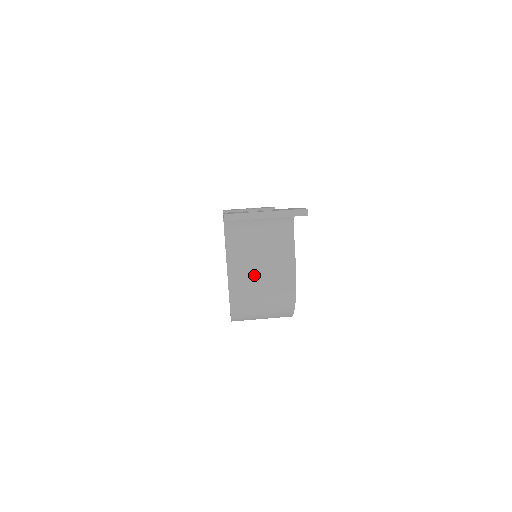
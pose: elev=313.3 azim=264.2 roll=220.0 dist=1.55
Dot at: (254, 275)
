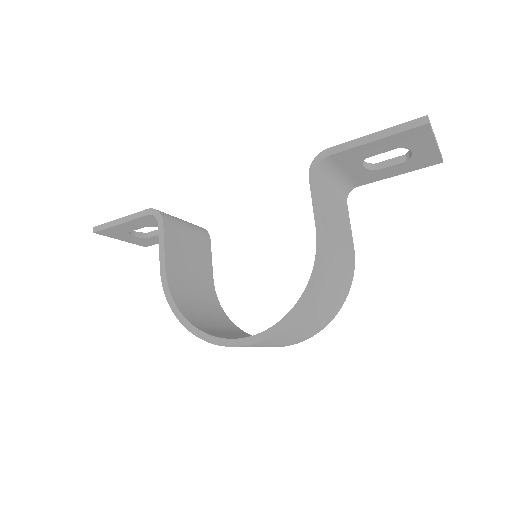
Dot at: (337, 248)
